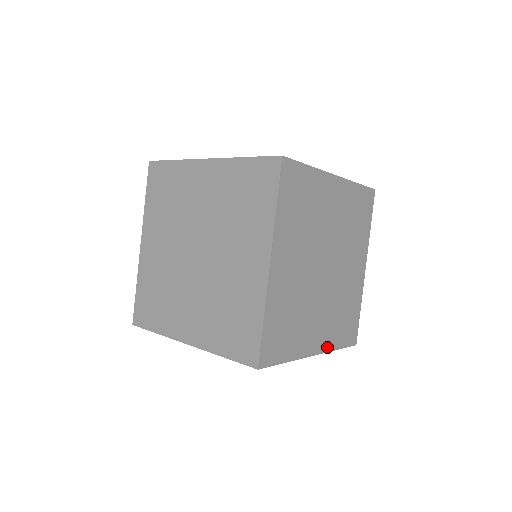
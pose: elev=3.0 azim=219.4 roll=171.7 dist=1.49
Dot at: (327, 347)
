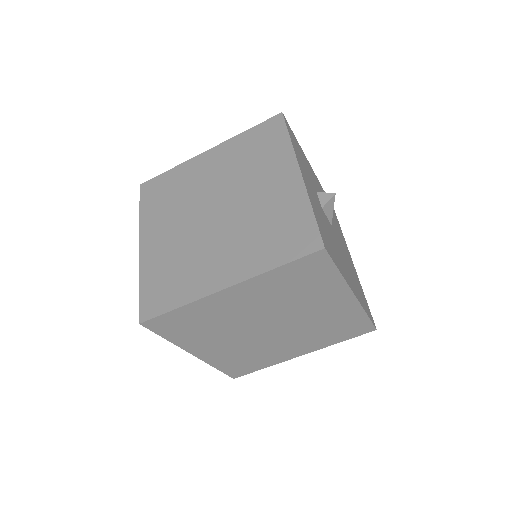
Dot at: occluded
